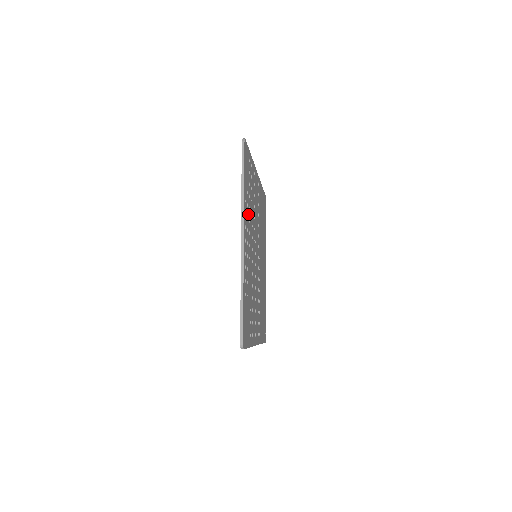
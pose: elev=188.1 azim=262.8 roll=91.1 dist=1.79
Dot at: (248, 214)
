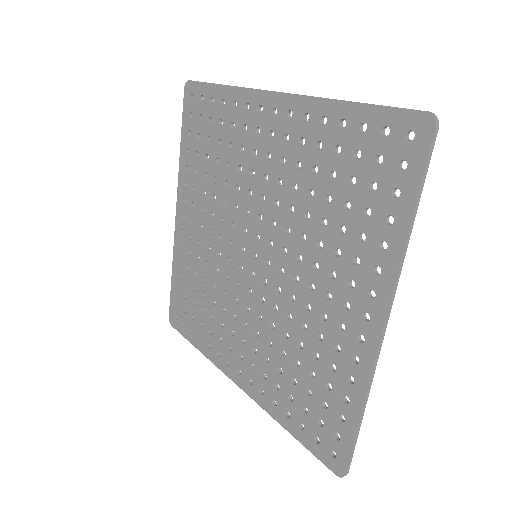
Dot at: (353, 247)
